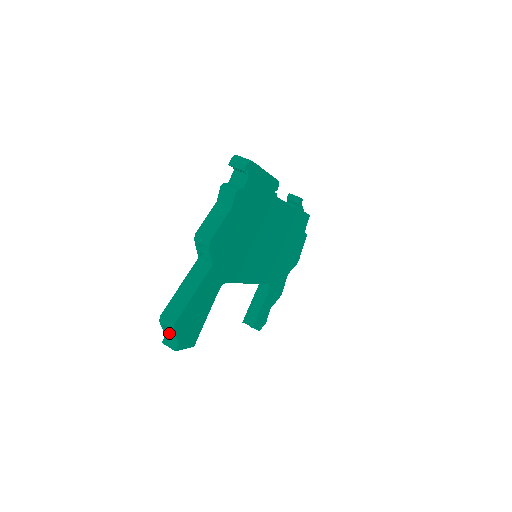
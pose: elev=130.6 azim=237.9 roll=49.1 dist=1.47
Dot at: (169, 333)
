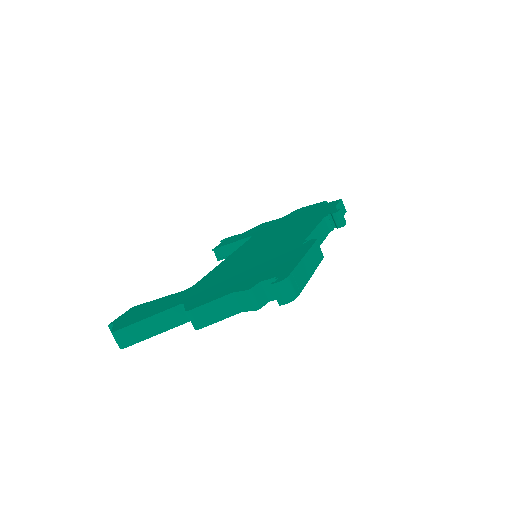
Dot at: occluded
